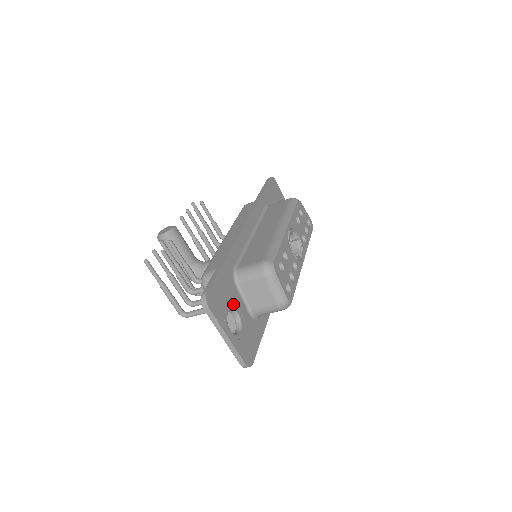
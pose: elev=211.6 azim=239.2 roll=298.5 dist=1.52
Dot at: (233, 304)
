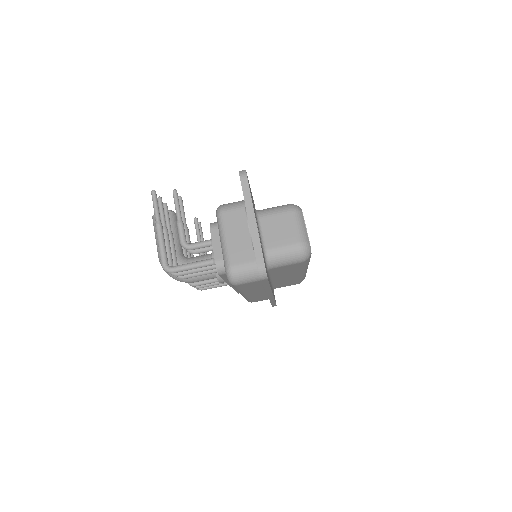
Dot at: (256, 219)
